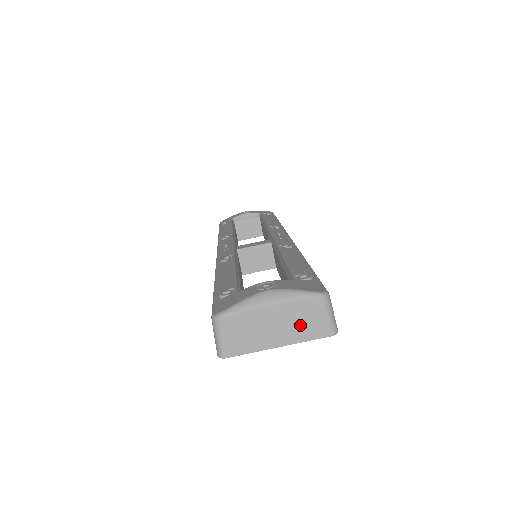
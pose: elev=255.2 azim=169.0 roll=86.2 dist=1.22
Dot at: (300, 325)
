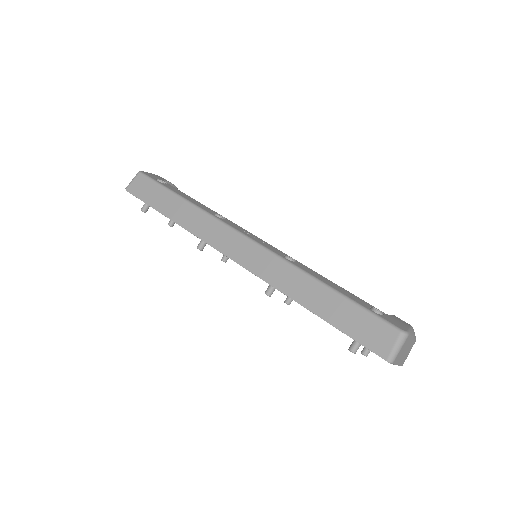
Dot at: (406, 355)
